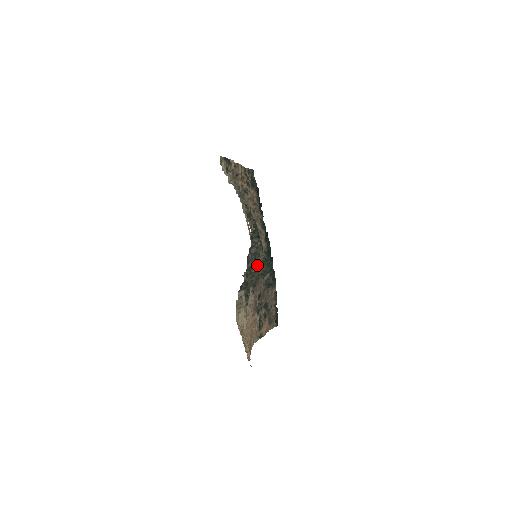
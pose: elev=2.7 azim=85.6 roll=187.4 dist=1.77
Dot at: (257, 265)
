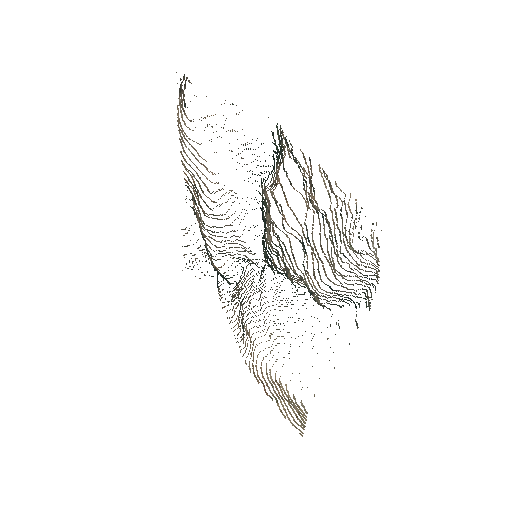
Dot at: occluded
